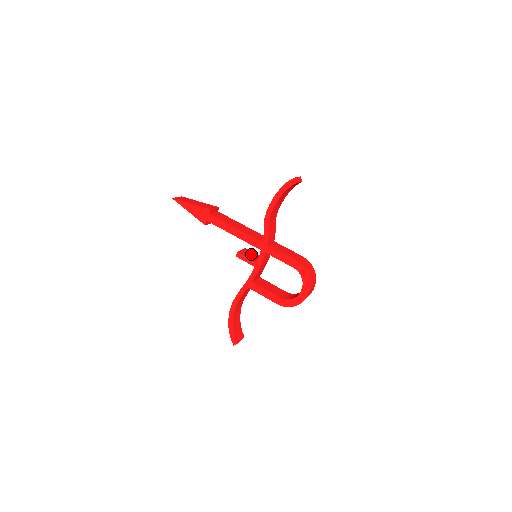
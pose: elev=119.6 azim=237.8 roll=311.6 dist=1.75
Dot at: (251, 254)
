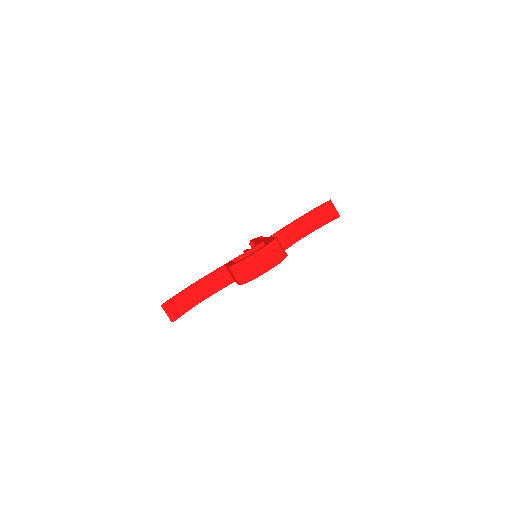
Dot at: occluded
